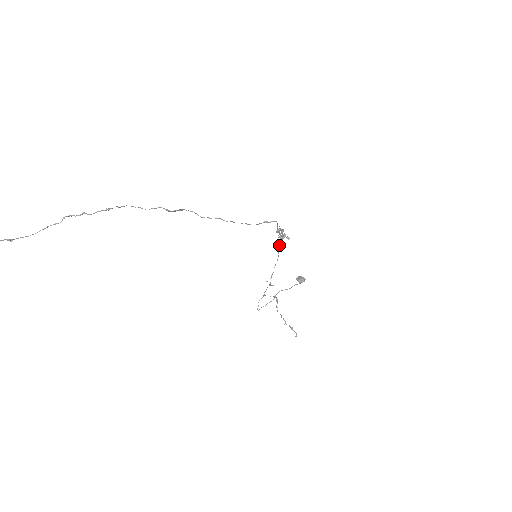
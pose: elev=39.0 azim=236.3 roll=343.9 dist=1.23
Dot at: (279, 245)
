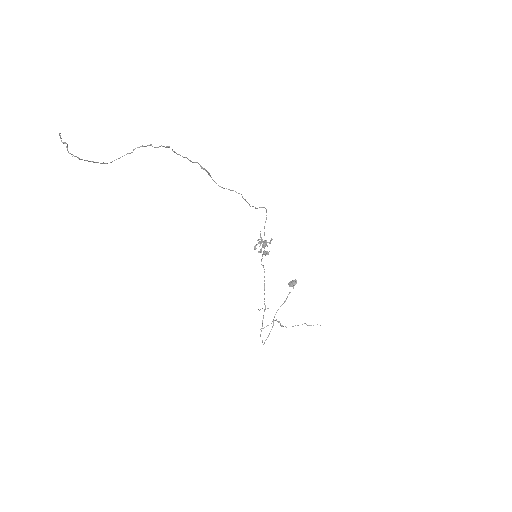
Dot at: (261, 259)
